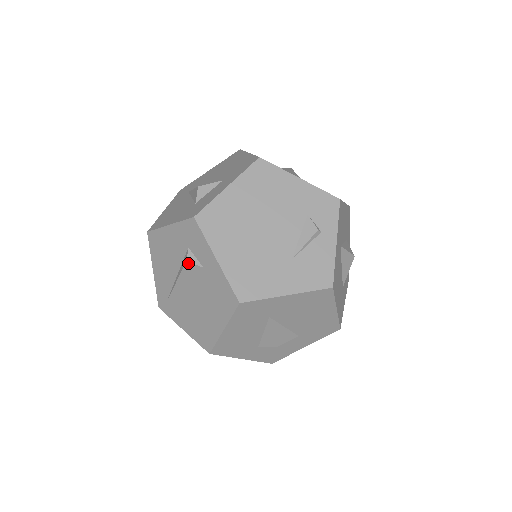
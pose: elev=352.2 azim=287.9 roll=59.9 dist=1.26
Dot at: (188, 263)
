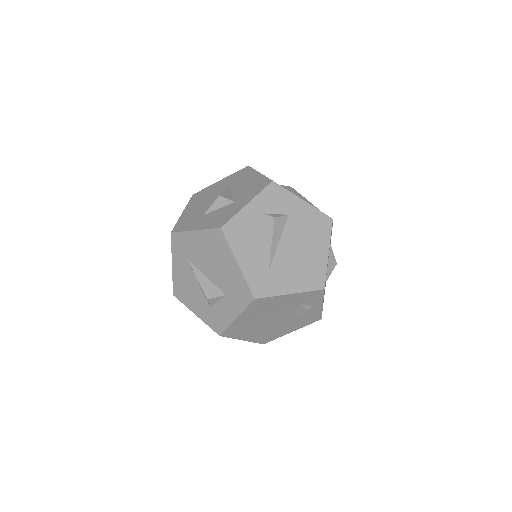
Dot at: occluded
